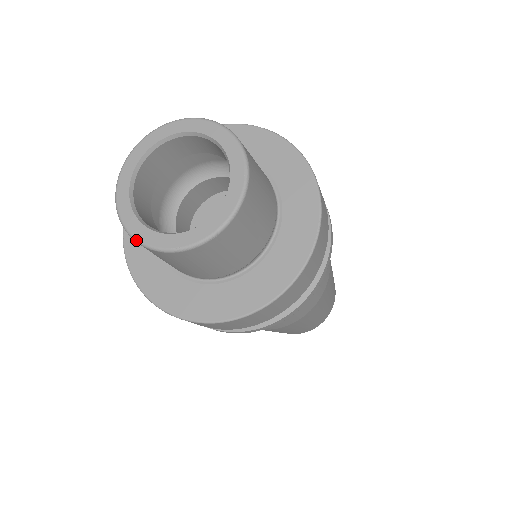
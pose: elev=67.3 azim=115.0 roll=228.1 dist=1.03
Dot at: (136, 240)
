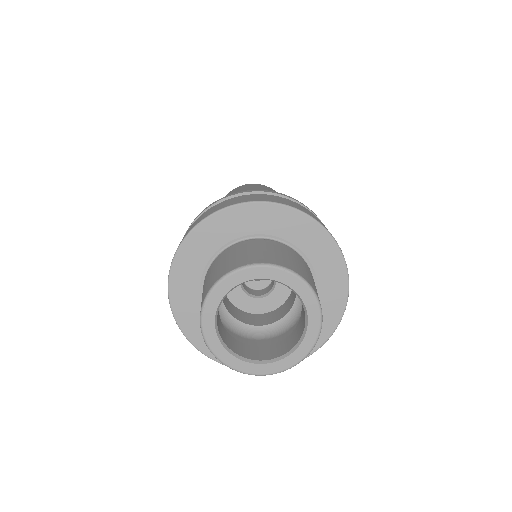
Dot at: (210, 350)
